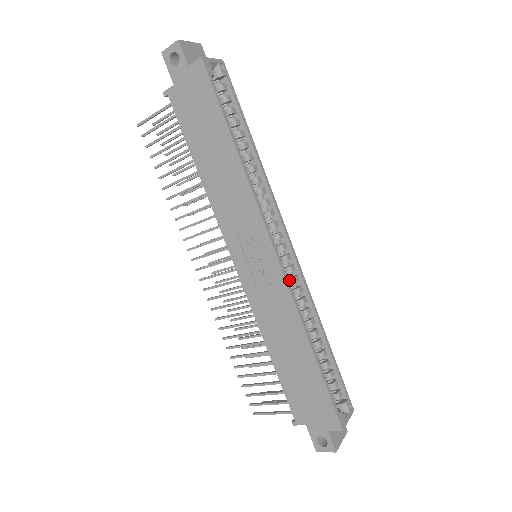
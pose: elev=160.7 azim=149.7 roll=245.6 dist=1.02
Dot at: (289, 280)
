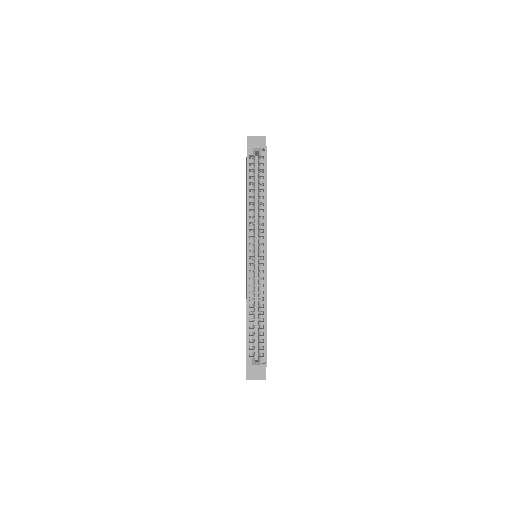
Dot at: (258, 274)
